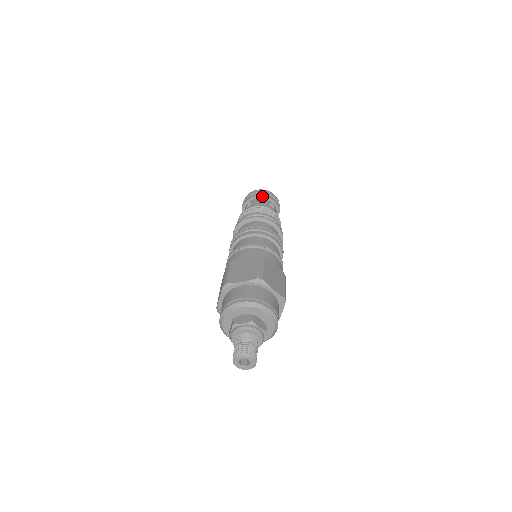
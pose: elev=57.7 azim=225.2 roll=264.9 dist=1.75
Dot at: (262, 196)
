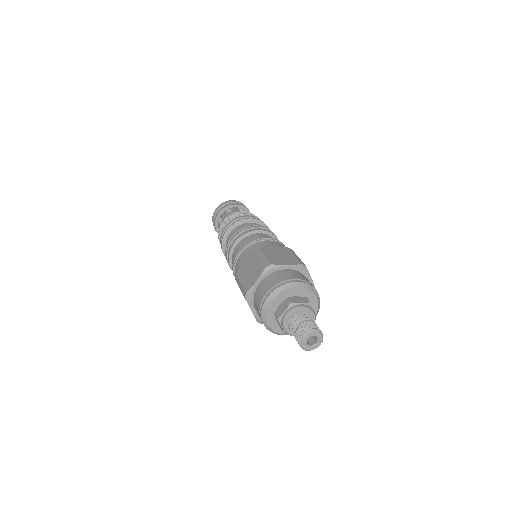
Dot at: (242, 206)
